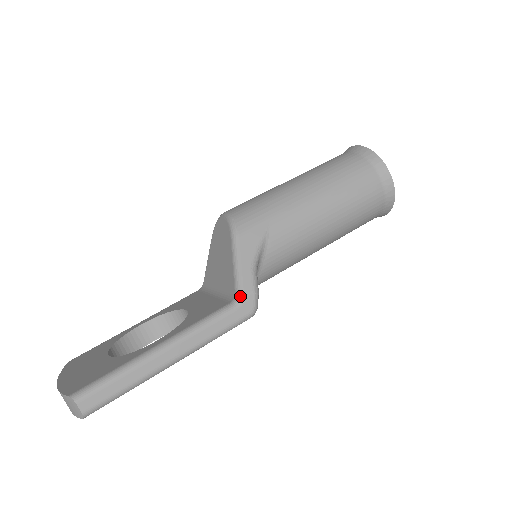
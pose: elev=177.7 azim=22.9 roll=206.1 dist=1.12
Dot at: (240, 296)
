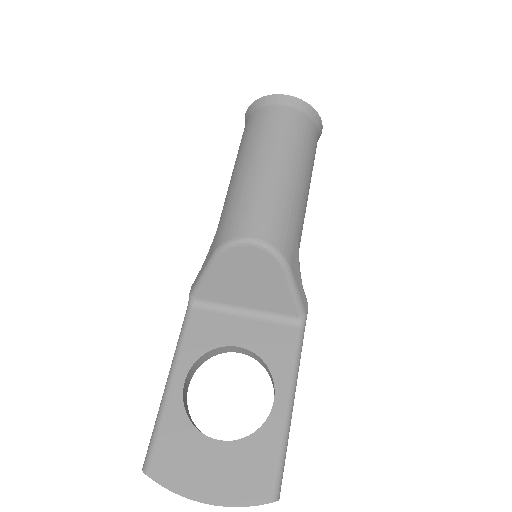
Dot at: (305, 317)
